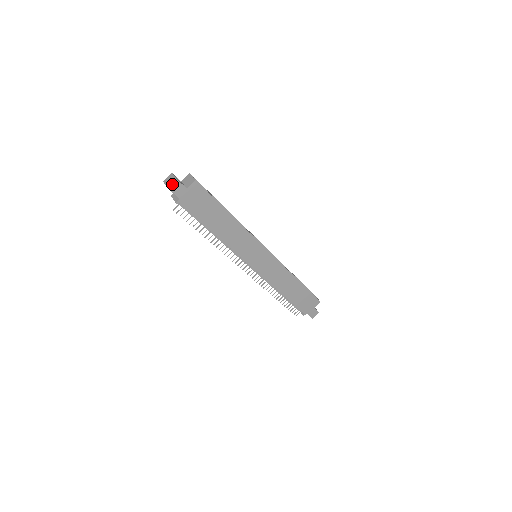
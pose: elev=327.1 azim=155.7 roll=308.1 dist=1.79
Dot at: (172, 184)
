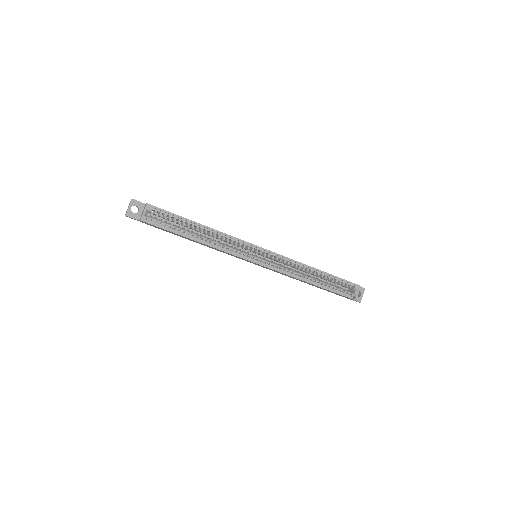
Dot at: occluded
